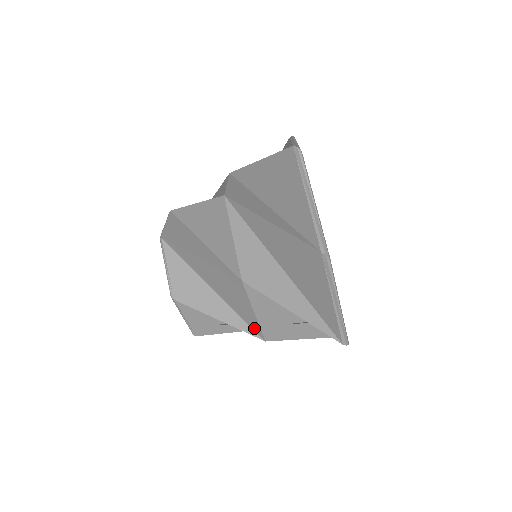
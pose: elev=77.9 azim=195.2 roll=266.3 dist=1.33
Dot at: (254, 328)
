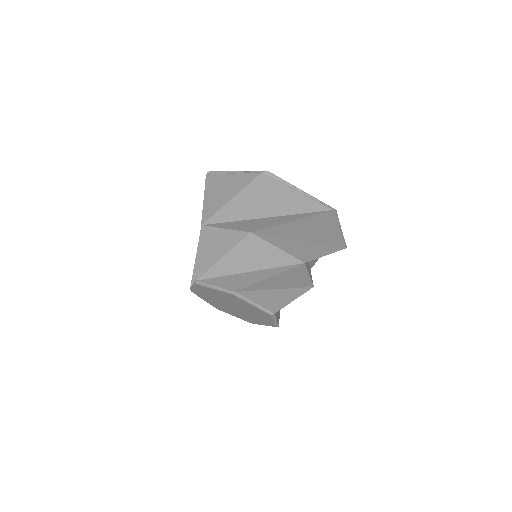
Dot at: (291, 263)
